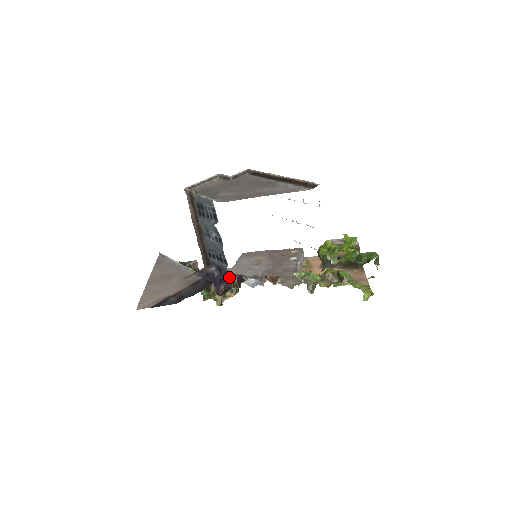
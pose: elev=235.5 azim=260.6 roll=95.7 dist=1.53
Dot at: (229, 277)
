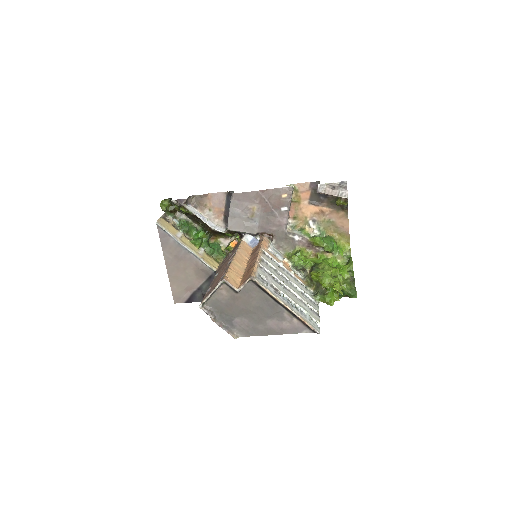
Dot at: occluded
